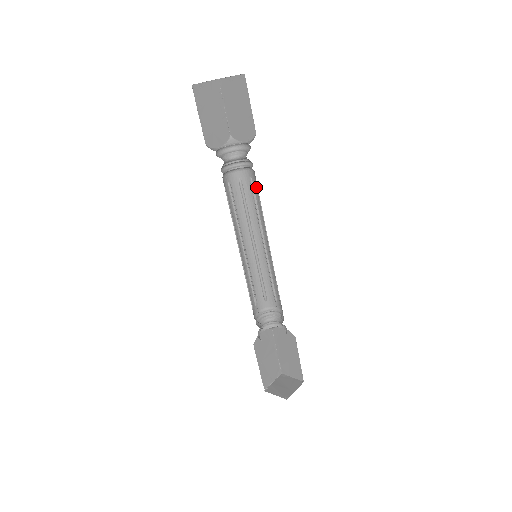
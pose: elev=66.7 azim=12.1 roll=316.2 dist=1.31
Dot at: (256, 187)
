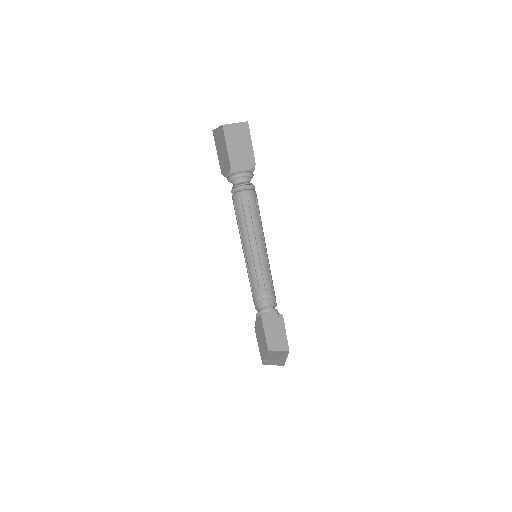
Dot at: (254, 203)
